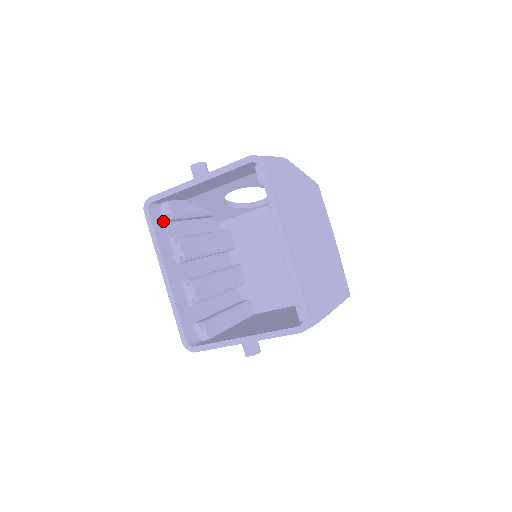
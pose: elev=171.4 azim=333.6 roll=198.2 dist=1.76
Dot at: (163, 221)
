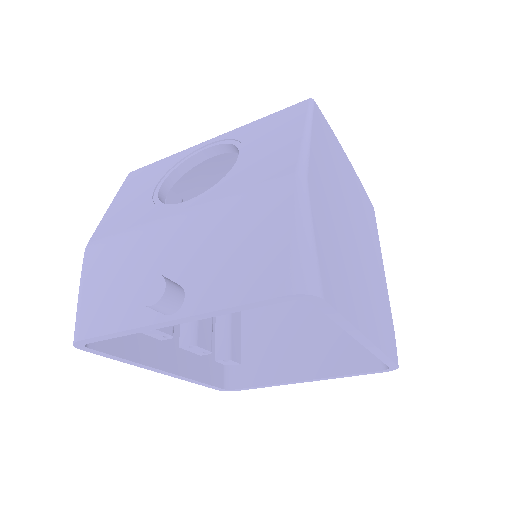
Dot at: occluded
